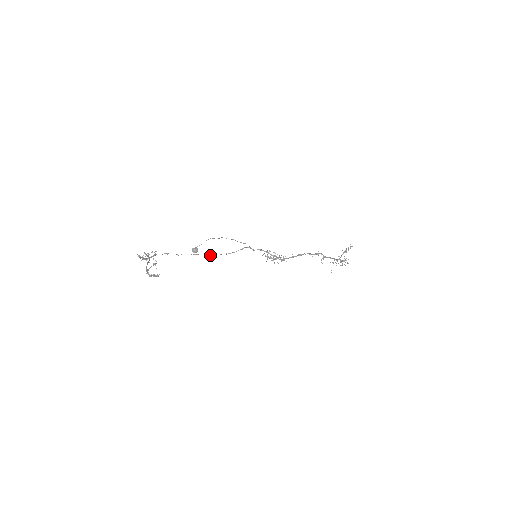
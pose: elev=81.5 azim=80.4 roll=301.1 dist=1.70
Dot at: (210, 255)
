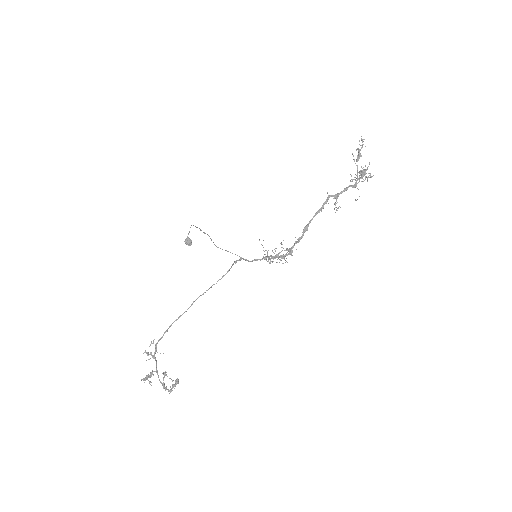
Dot at: occluded
